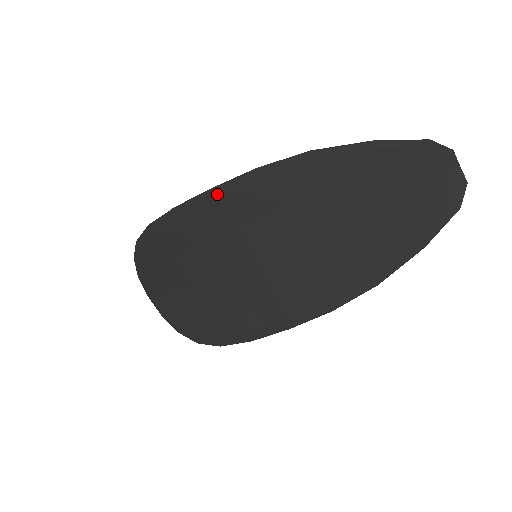
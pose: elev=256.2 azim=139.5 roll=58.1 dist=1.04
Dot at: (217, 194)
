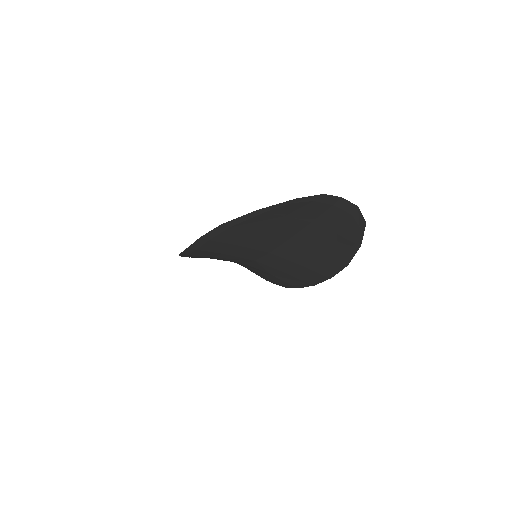
Dot at: (194, 249)
